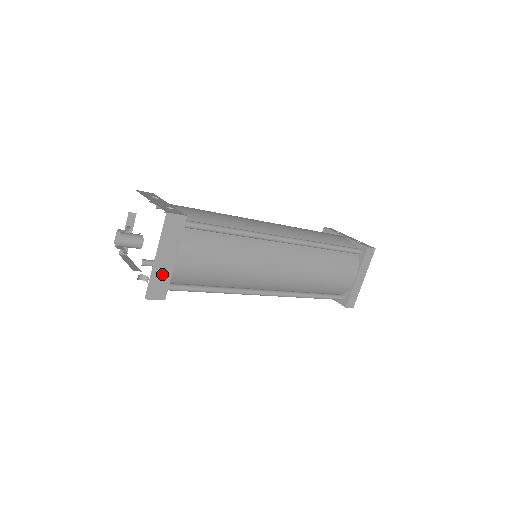
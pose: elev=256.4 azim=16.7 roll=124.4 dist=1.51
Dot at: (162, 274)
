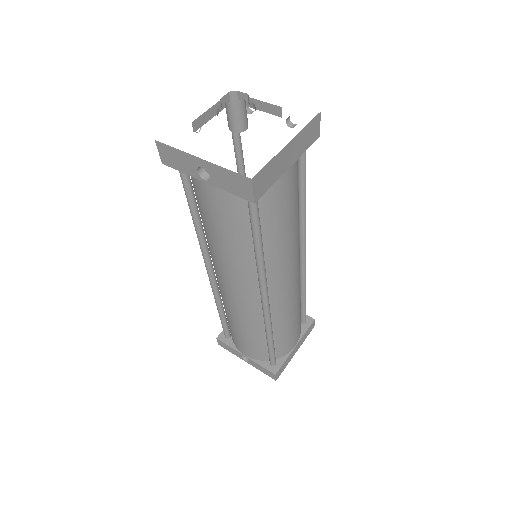
Dot at: (276, 169)
